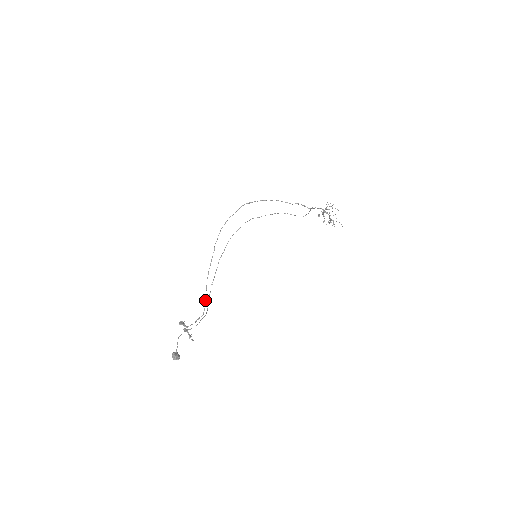
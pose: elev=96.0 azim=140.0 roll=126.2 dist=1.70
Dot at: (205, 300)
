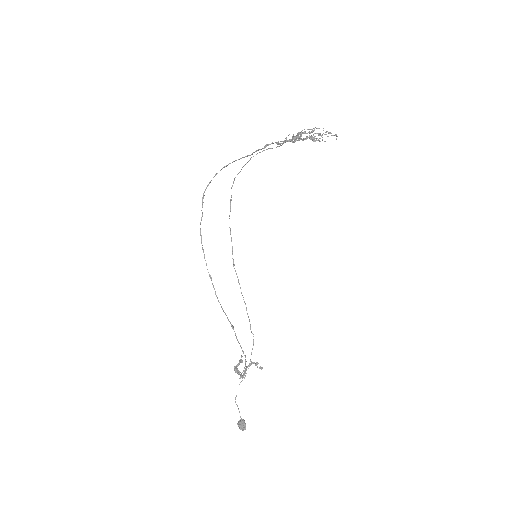
Dot at: (238, 342)
